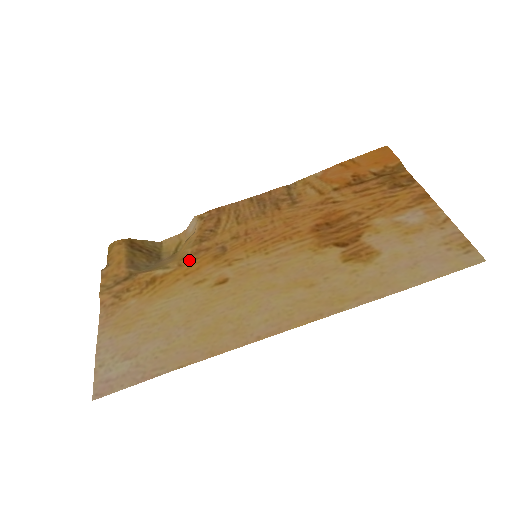
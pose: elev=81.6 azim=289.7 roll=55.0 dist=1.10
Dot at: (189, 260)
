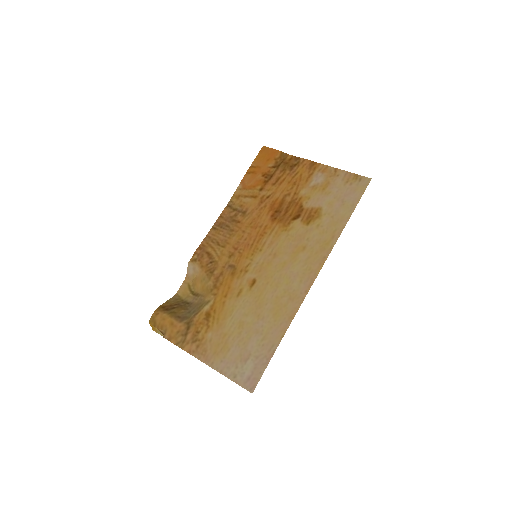
Dot at: (217, 288)
